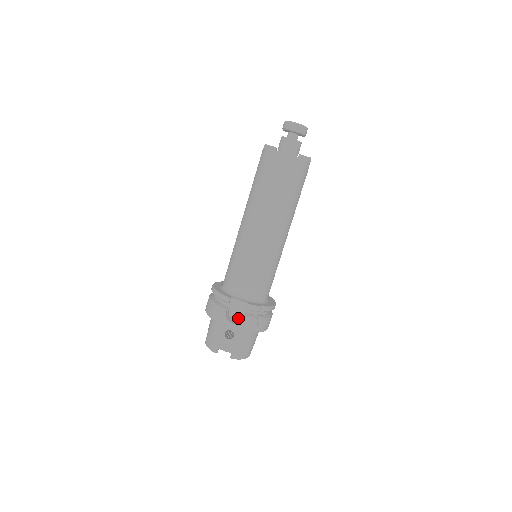
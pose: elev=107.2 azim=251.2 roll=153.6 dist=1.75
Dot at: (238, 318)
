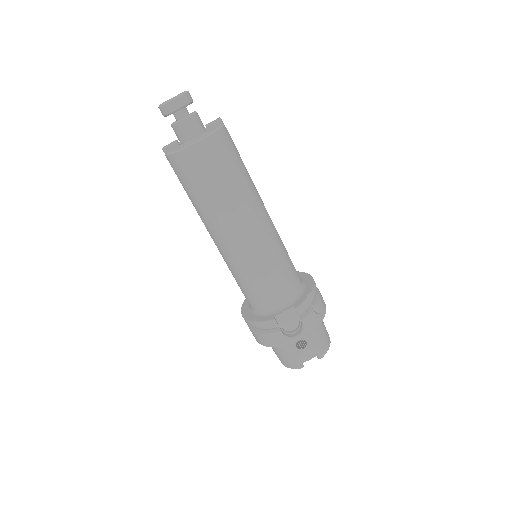
Dot at: (296, 325)
